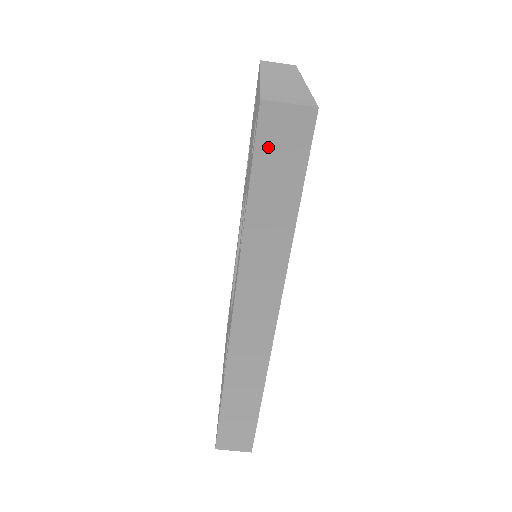
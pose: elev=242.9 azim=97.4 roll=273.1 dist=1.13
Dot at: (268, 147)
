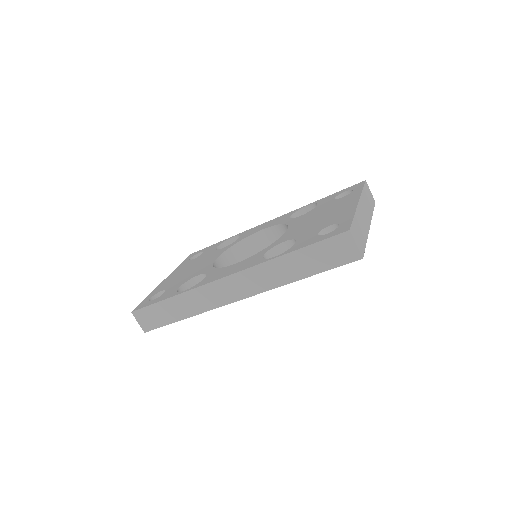
Dot at: (329, 246)
